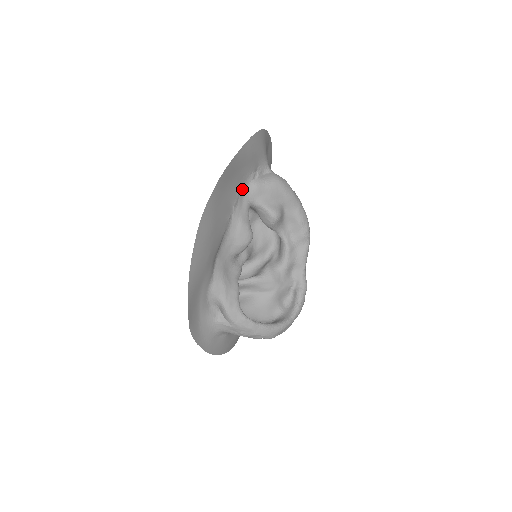
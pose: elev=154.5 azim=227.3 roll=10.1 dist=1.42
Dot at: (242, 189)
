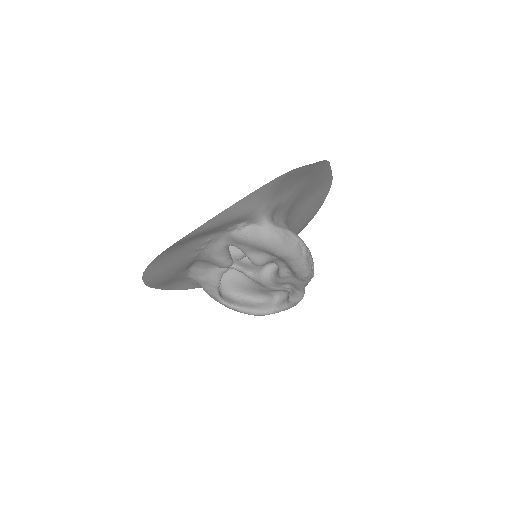
Dot at: (215, 237)
